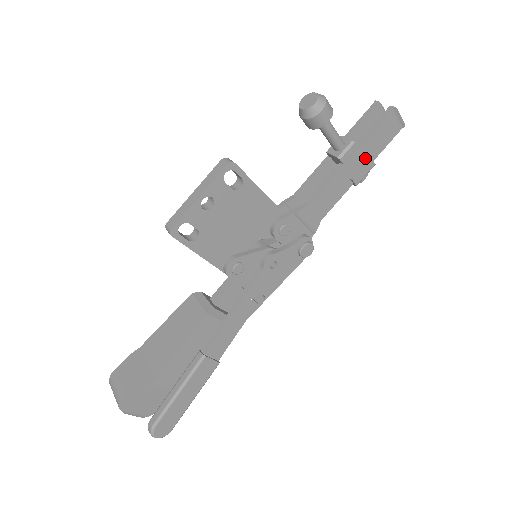
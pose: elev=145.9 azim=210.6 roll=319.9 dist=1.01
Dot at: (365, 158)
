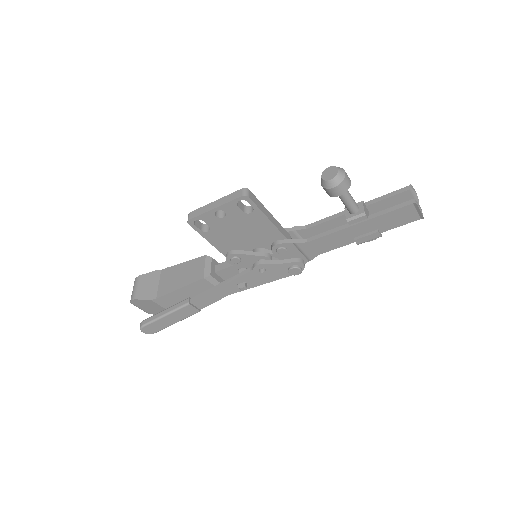
Dot at: (373, 228)
